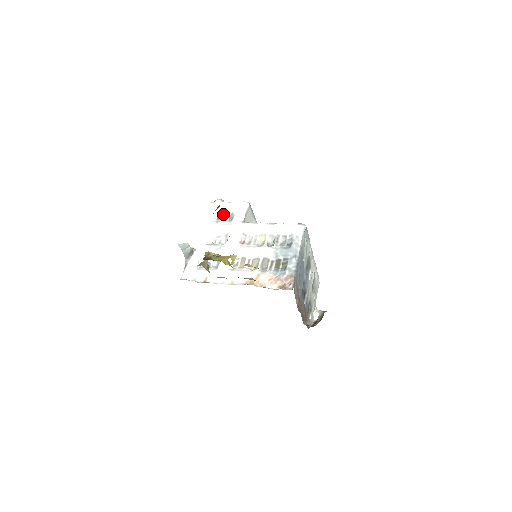
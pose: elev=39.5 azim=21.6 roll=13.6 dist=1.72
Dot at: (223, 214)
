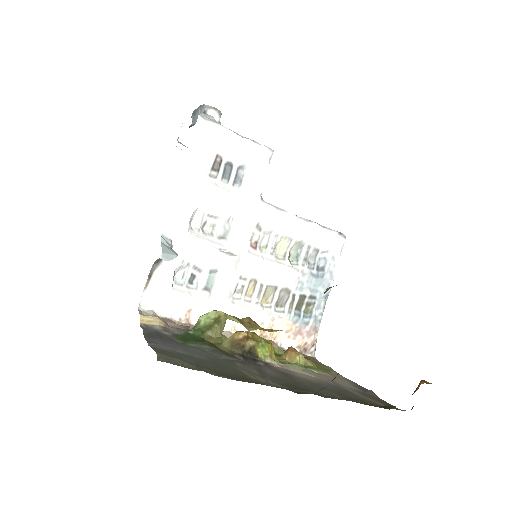
Dot at: (224, 160)
